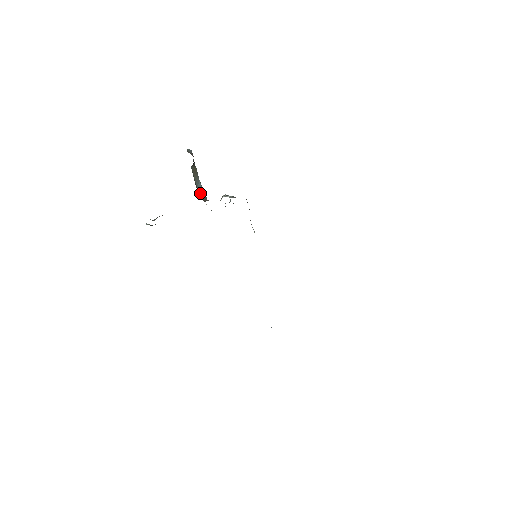
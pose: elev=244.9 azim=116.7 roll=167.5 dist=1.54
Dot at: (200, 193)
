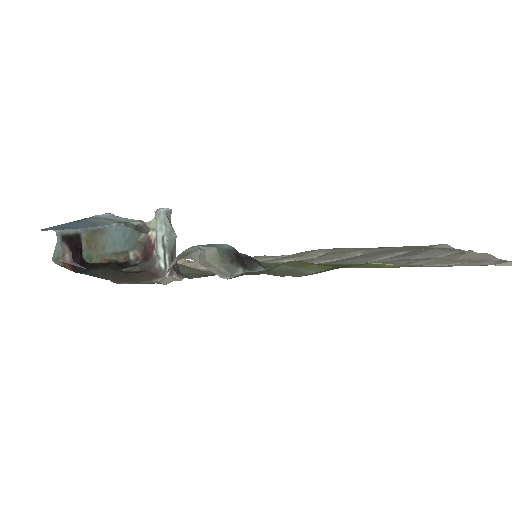
Dot at: (126, 244)
